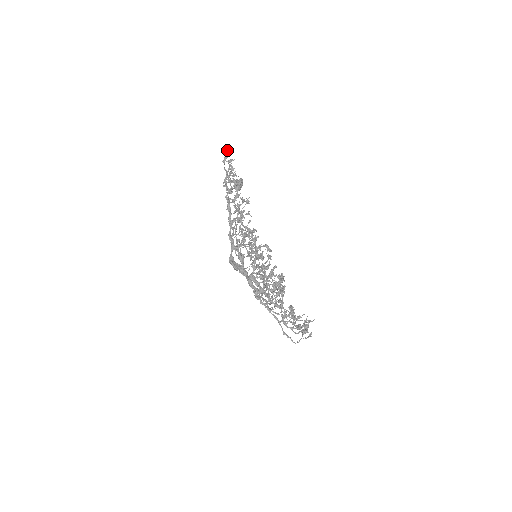
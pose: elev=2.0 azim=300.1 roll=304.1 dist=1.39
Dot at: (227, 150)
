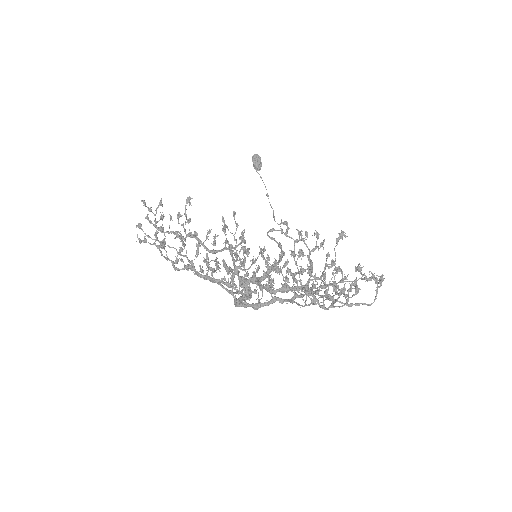
Dot at: (143, 203)
